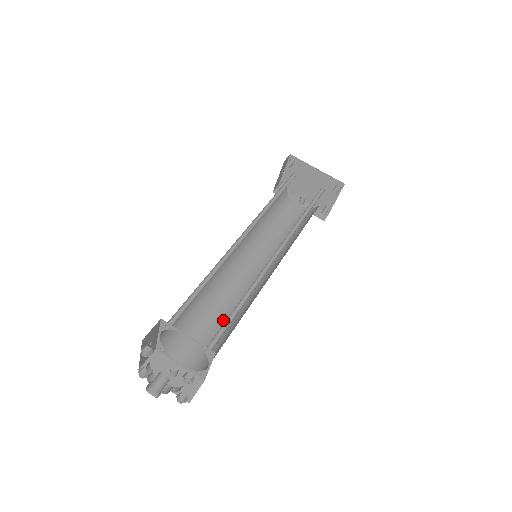
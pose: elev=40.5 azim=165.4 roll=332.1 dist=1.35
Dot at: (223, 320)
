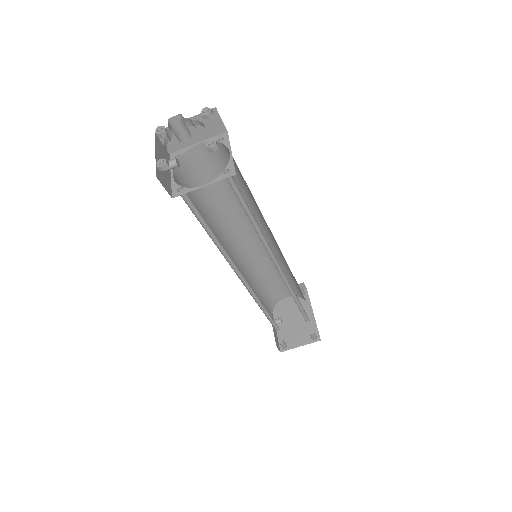
Dot at: occluded
